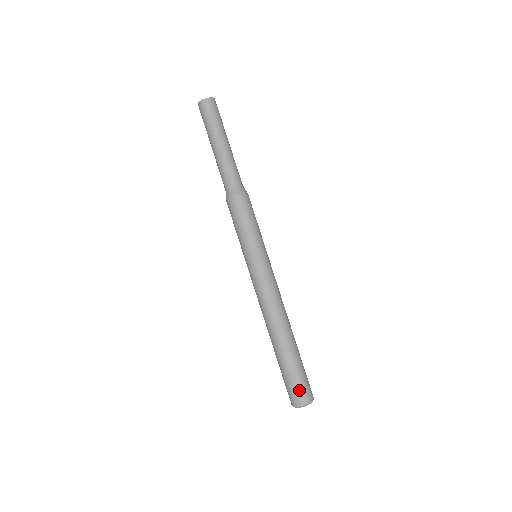
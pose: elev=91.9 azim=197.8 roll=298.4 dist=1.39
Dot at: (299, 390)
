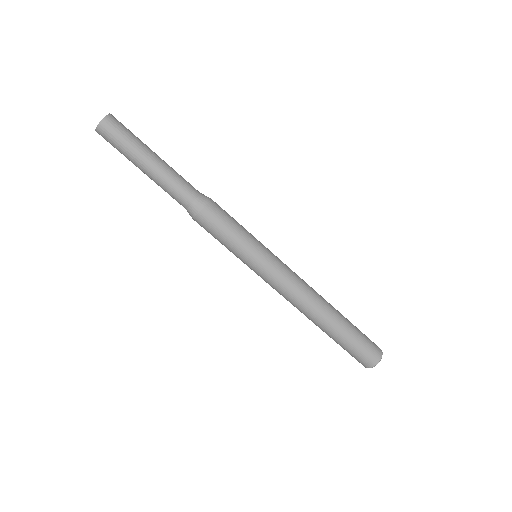
Dot at: (371, 347)
